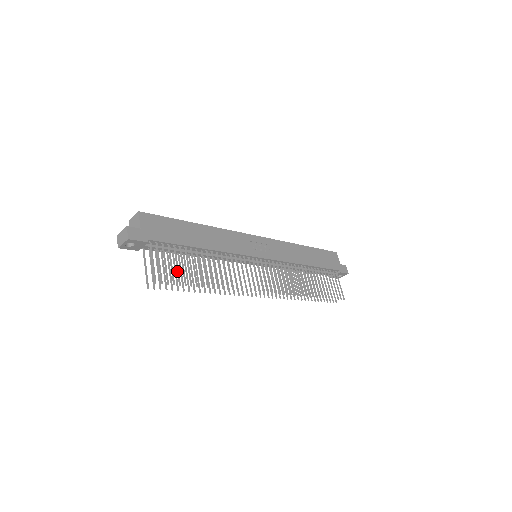
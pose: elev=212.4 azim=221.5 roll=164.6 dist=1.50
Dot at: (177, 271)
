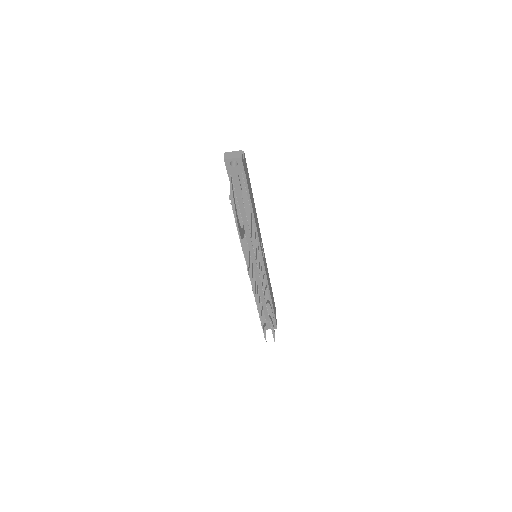
Dot at: (246, 207)
